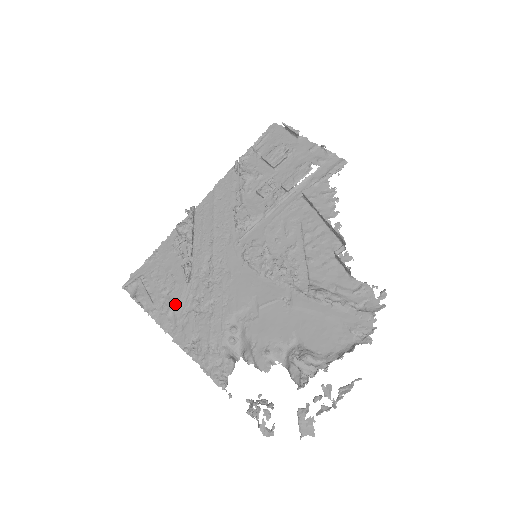
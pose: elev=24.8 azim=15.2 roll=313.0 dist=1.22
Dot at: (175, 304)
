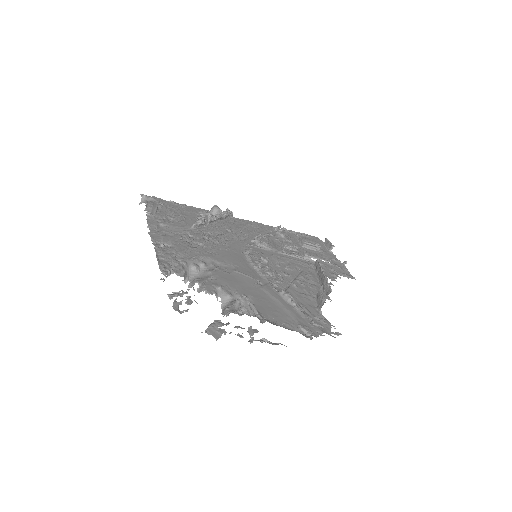
Dot at: (172, 225)
